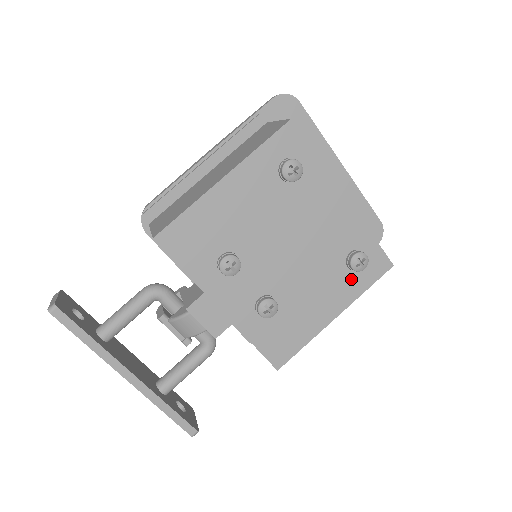
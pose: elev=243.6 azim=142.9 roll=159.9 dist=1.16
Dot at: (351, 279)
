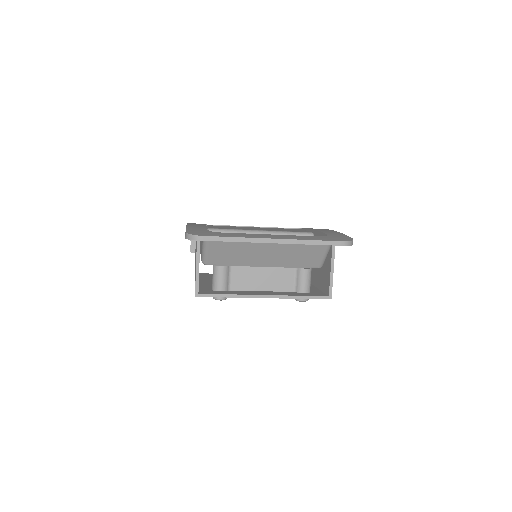
Dot at: occluded
